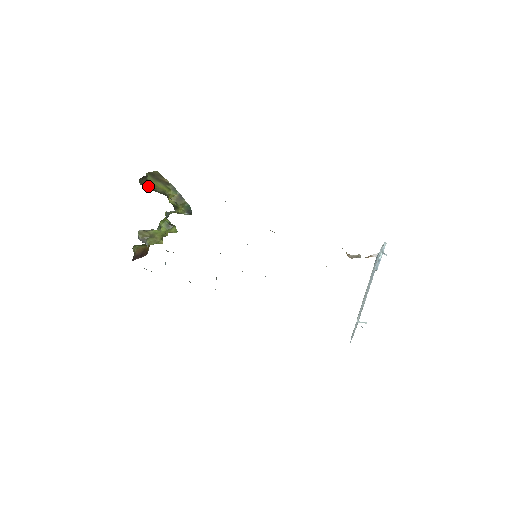
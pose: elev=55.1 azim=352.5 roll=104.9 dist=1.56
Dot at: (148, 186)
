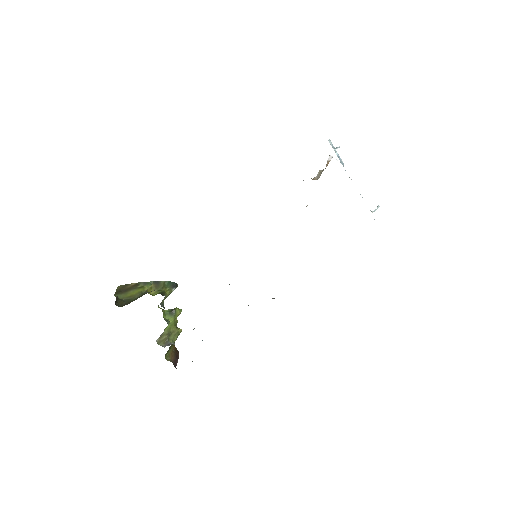
Dot at: (127, 302)
